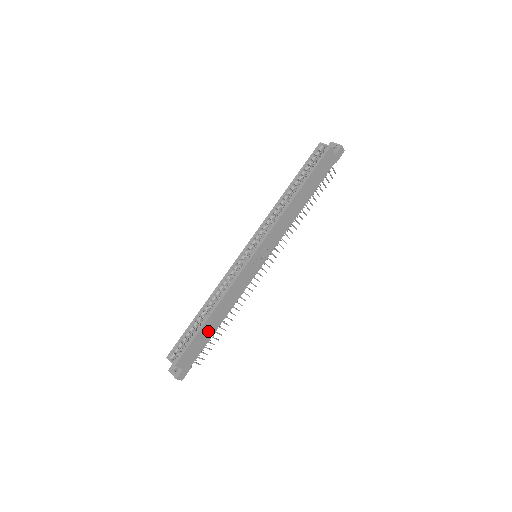
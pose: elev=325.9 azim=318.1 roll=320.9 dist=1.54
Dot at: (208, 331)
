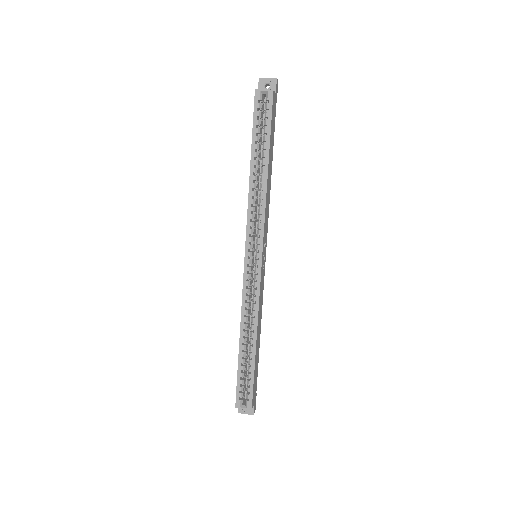
Dot at: (257, 357)
